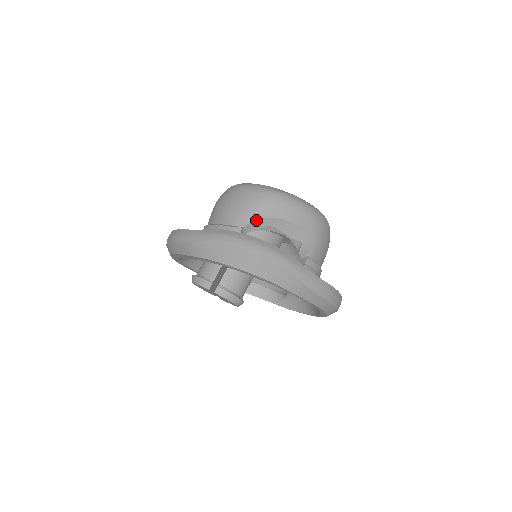
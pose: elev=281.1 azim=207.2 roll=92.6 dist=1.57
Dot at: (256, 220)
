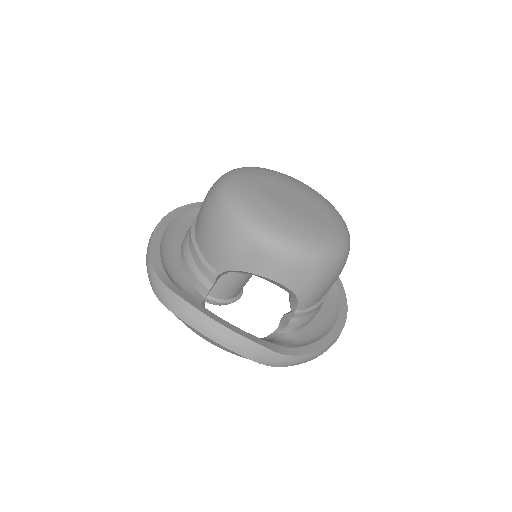
Dot at: (234, 270)
